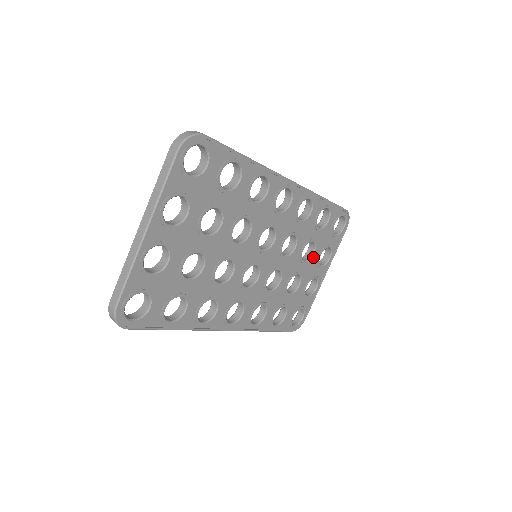
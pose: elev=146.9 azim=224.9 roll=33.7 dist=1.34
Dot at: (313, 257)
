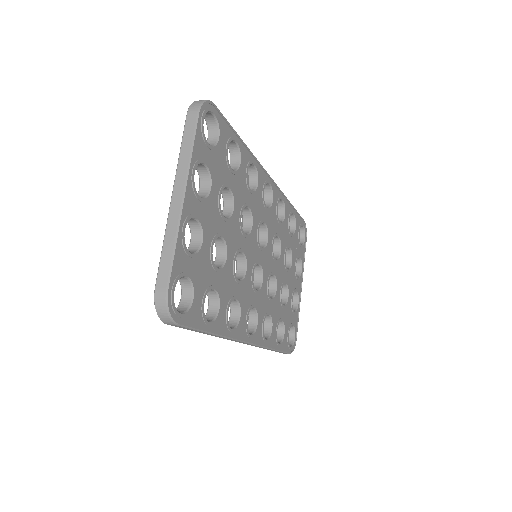
Dot at: (292, 266)
